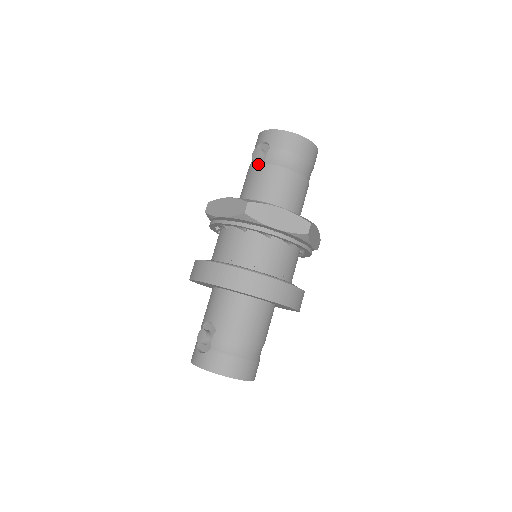
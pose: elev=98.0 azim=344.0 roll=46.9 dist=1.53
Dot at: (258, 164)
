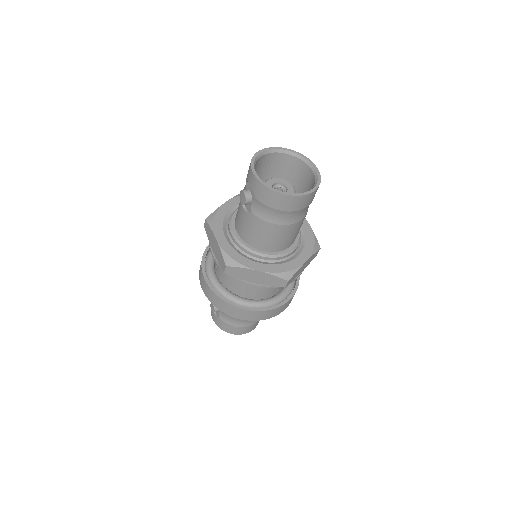
Dot at: occluded
